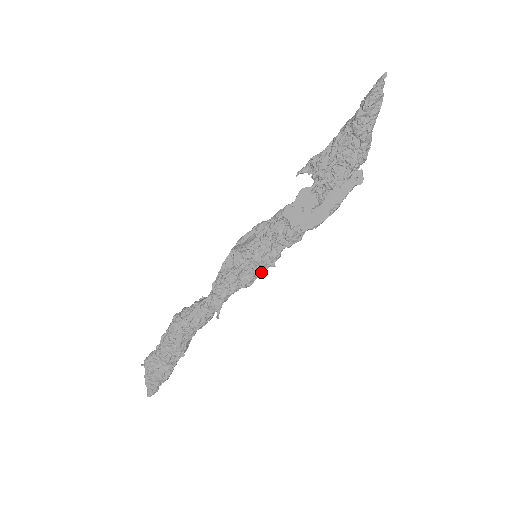
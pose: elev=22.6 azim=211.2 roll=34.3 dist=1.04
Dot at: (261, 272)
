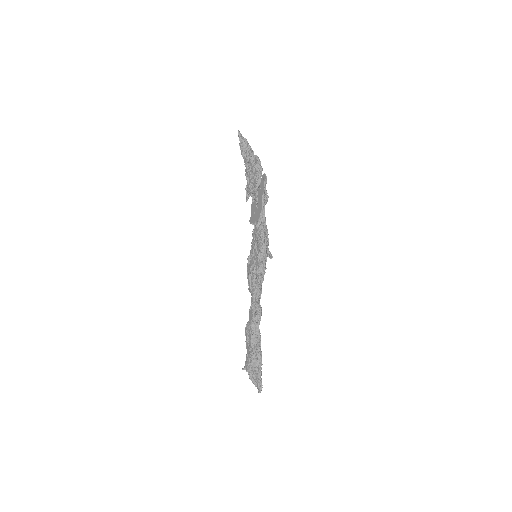
Dot at: (260, 261)
